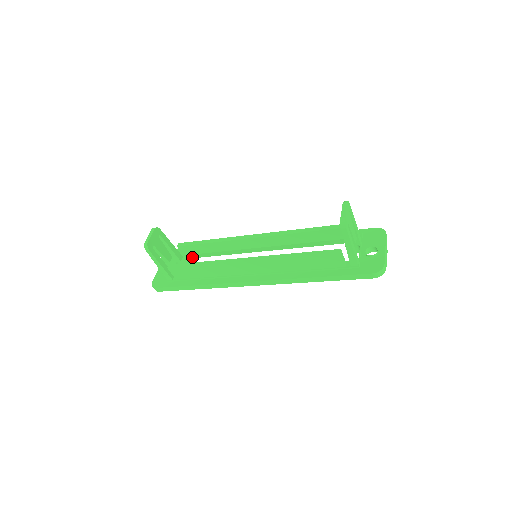
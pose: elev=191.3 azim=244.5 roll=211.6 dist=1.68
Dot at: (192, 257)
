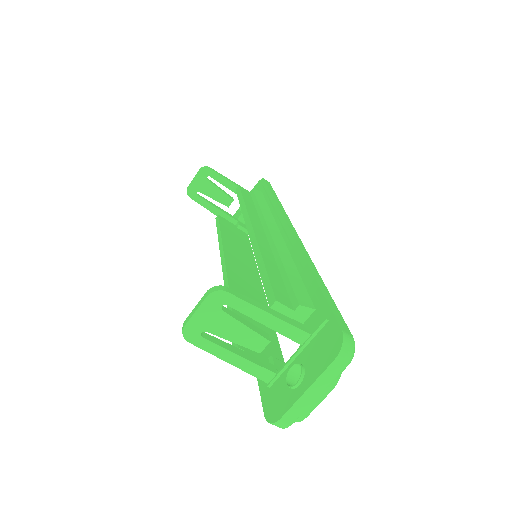
Dot at: occluded
